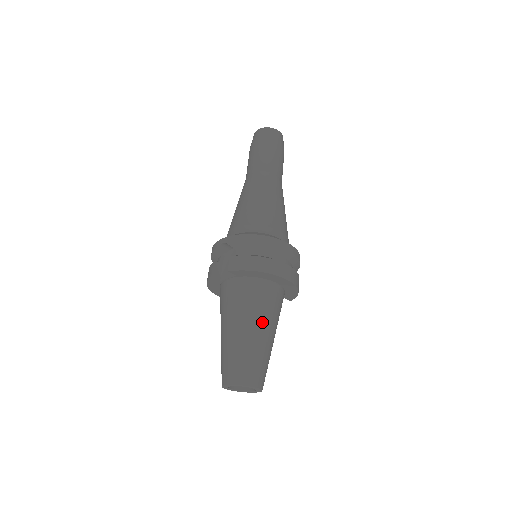
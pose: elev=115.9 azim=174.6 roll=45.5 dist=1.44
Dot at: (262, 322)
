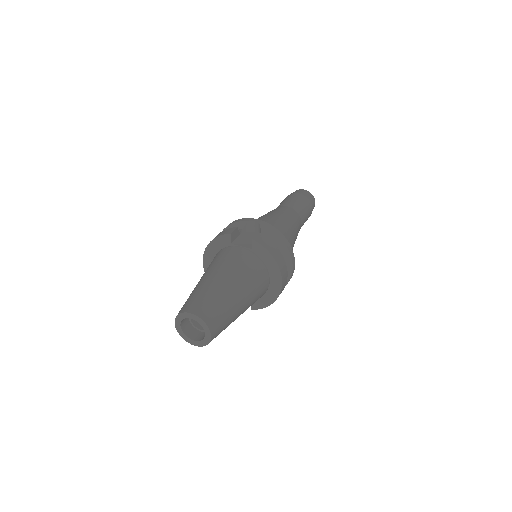
Dot at: (247, 295)
